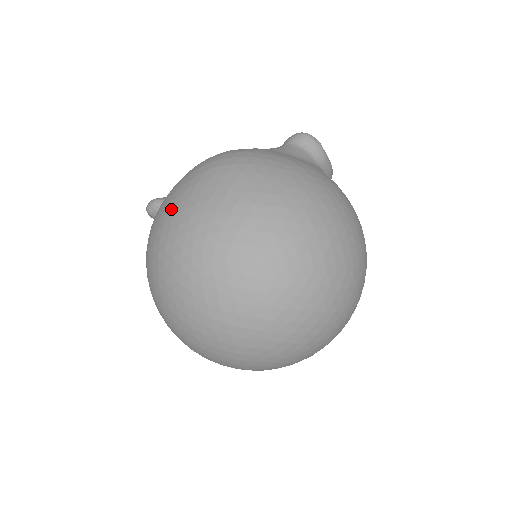
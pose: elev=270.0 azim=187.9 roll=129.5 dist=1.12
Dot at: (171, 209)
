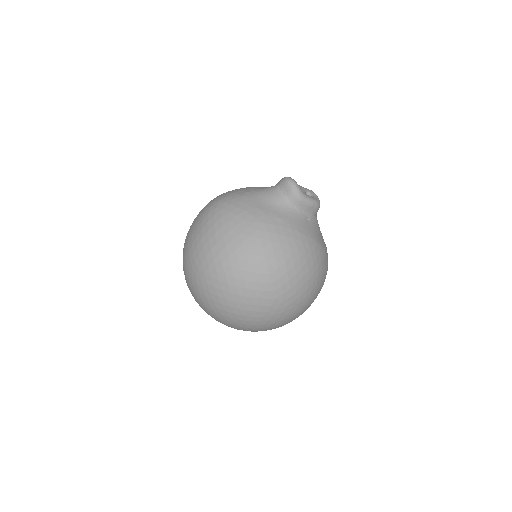
Dot at: (188, 232)
